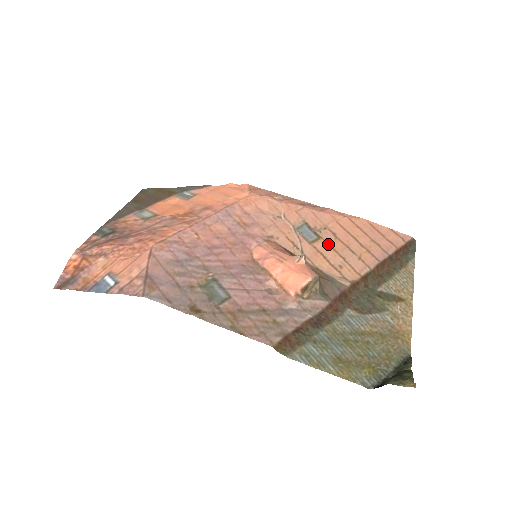
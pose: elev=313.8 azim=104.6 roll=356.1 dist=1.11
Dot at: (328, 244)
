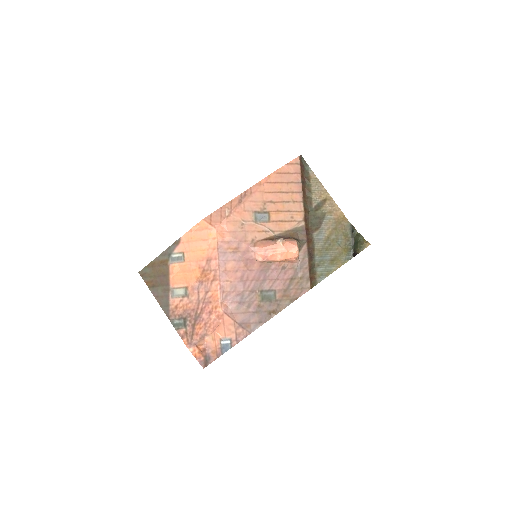
Dot at: (275, 212)
